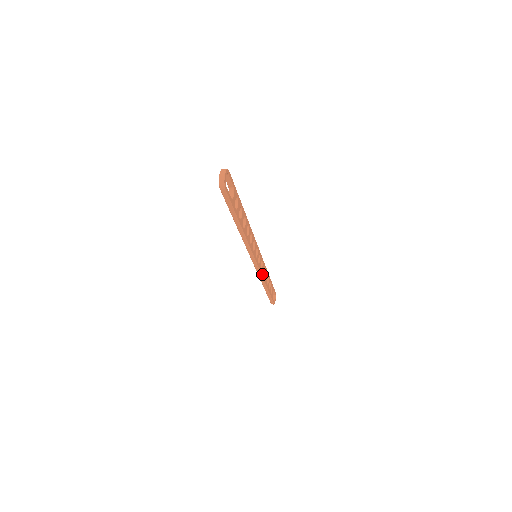
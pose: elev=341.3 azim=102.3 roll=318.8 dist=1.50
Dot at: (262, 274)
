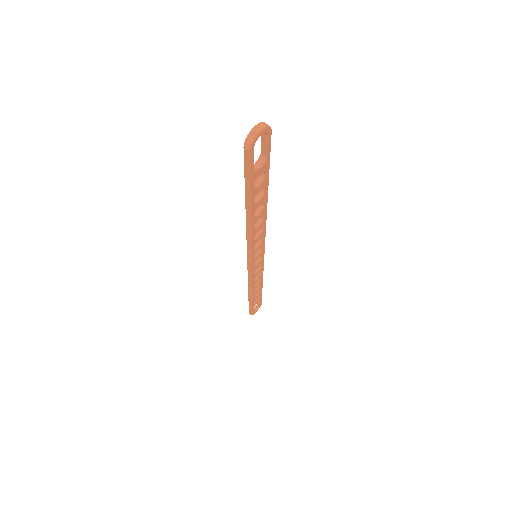
Dot at: (253, 279)
